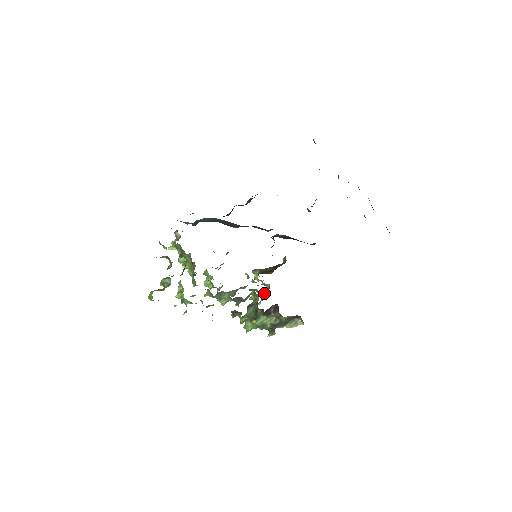
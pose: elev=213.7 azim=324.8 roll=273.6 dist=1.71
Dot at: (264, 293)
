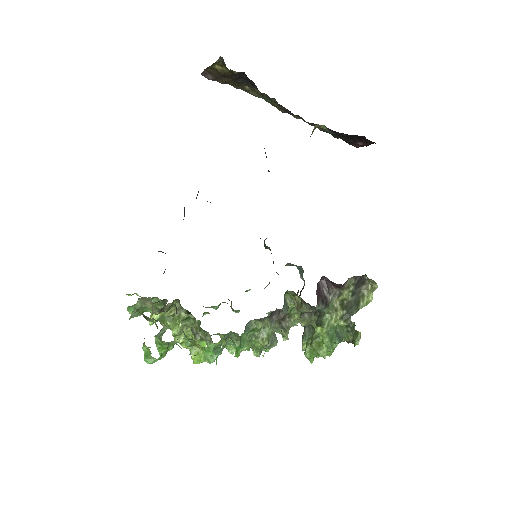
Dot at: occluded
